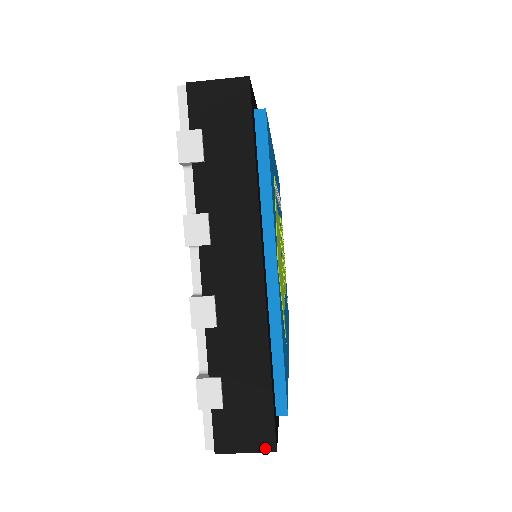
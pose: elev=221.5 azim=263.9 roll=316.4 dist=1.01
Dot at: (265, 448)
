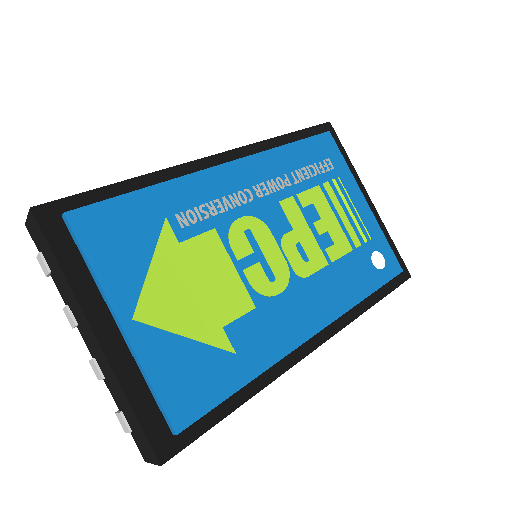
Dot at: (156, 462)
